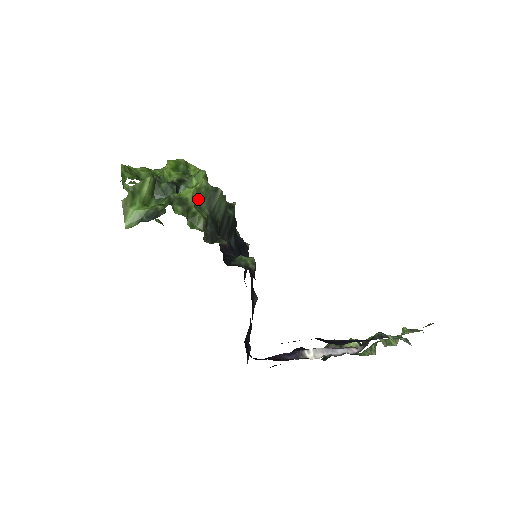
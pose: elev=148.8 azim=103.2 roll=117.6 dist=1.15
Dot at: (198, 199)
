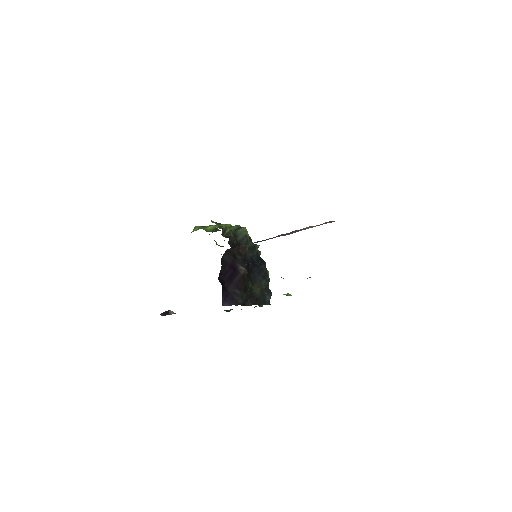
Dot at: (230, 227)
